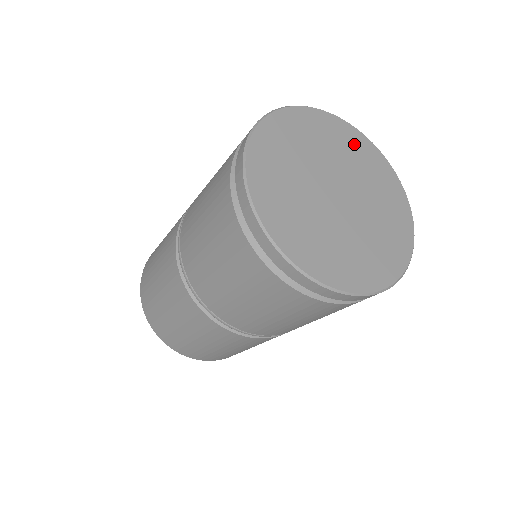
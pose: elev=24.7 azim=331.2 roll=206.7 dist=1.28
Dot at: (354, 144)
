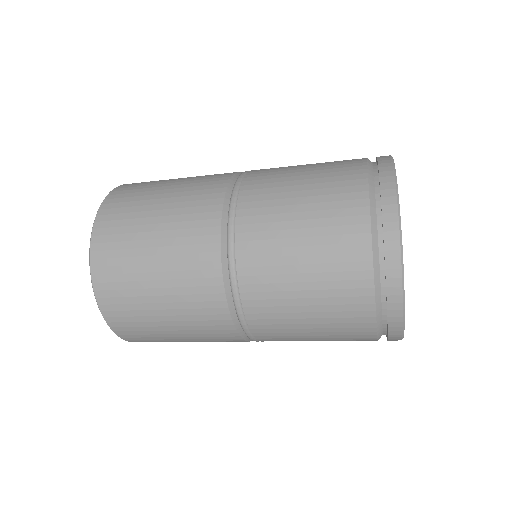
Dot at: occluded
